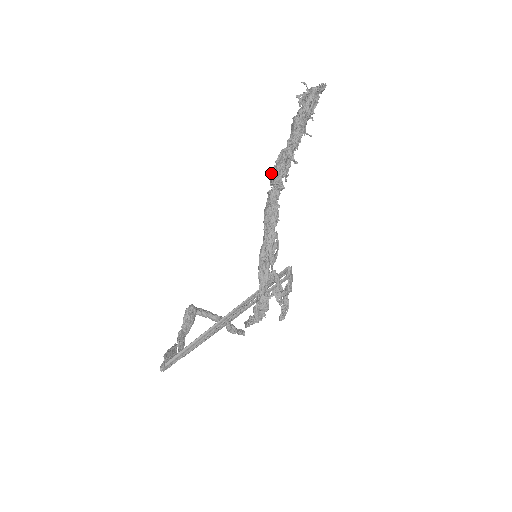
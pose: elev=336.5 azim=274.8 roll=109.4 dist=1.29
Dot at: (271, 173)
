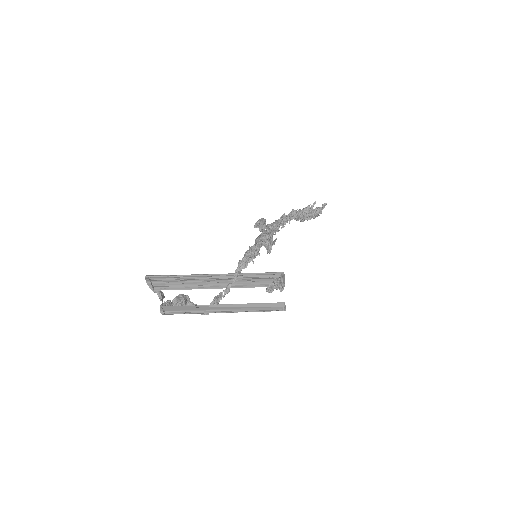
Dot at: occluded
